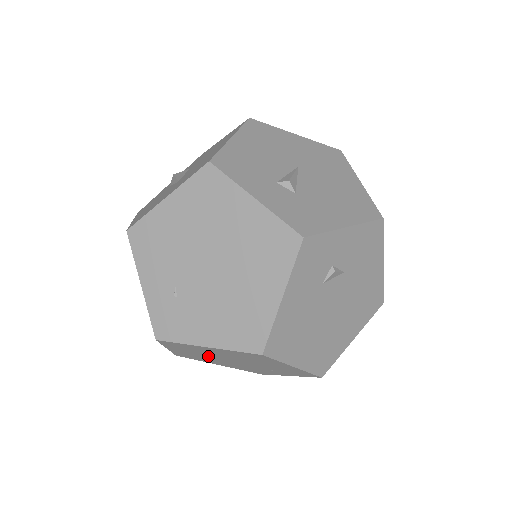
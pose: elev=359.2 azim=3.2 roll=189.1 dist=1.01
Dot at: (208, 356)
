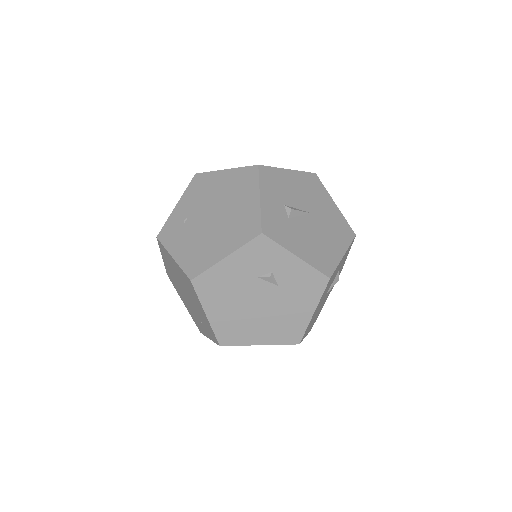
Dot at: (177, 279)
